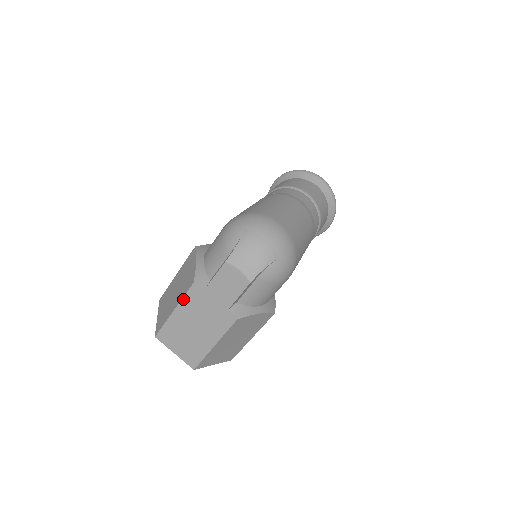
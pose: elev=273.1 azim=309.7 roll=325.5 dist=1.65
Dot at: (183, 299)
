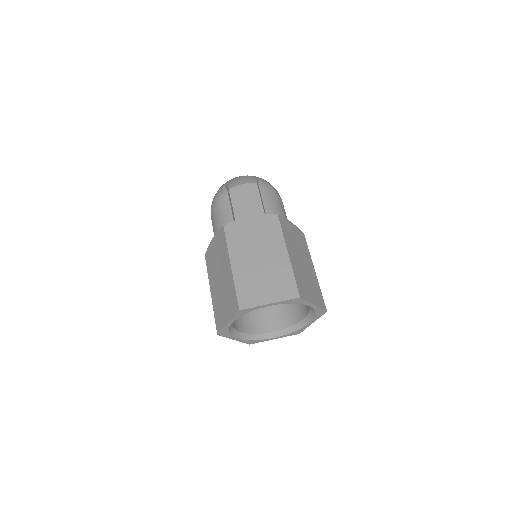
Dot at: (228, 246)
